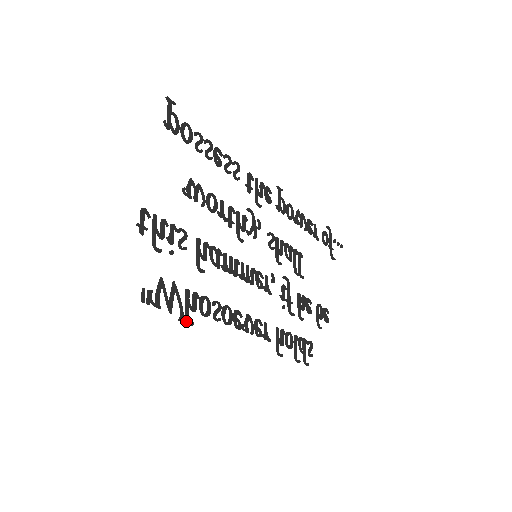
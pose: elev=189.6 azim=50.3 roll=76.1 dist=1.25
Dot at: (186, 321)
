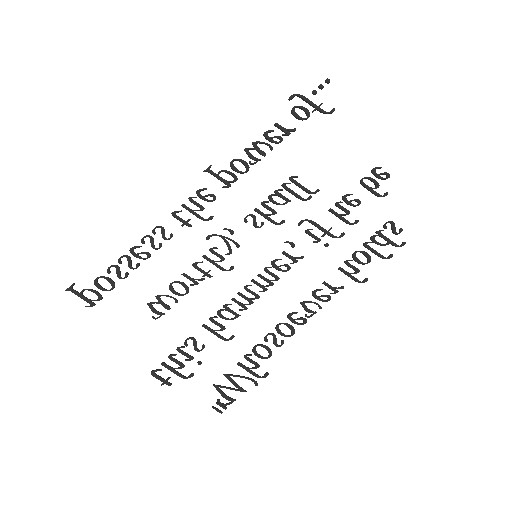
Dot at: occluded
